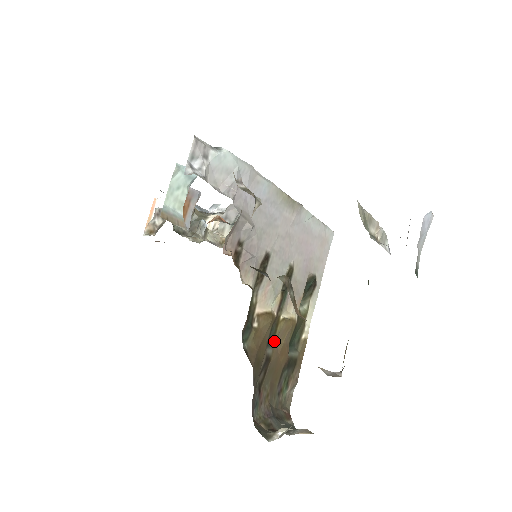
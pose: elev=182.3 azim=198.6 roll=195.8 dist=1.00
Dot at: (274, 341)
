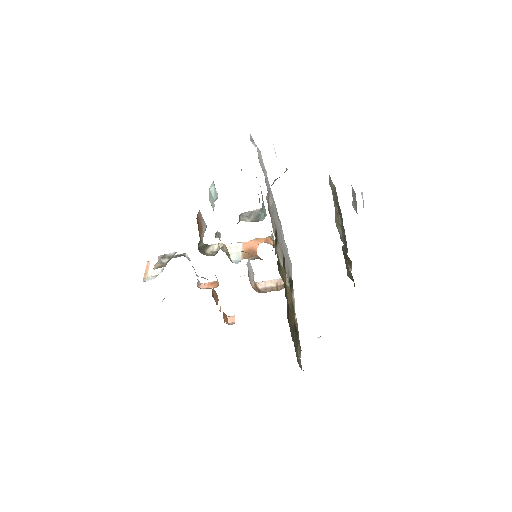
Dot at: (287, 298)
